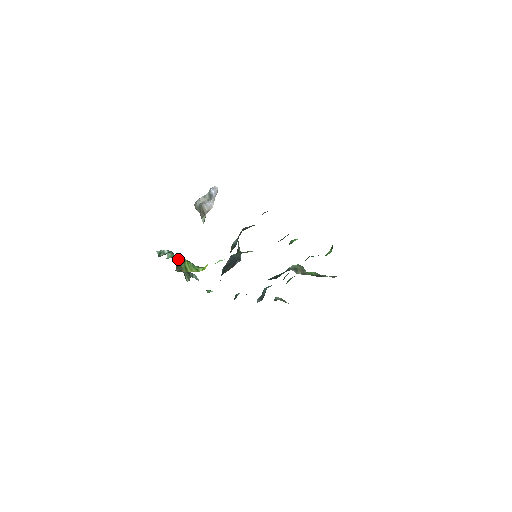
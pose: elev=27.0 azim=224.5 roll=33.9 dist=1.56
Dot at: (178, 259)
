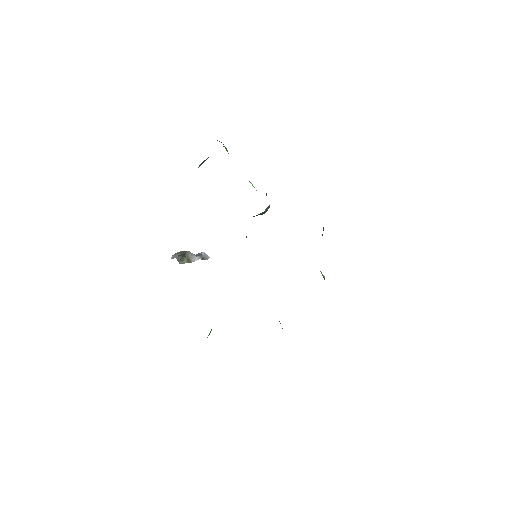
Dot at: occluded
